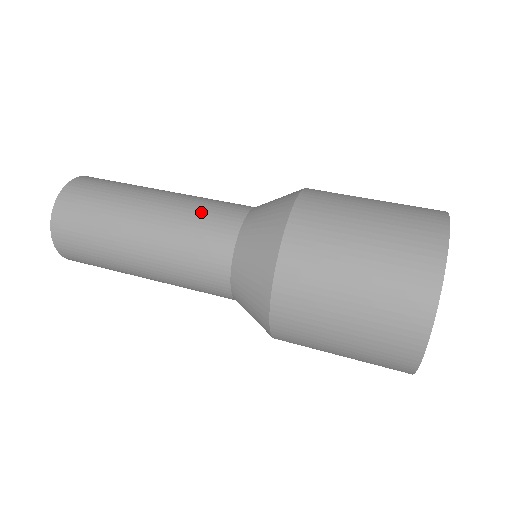
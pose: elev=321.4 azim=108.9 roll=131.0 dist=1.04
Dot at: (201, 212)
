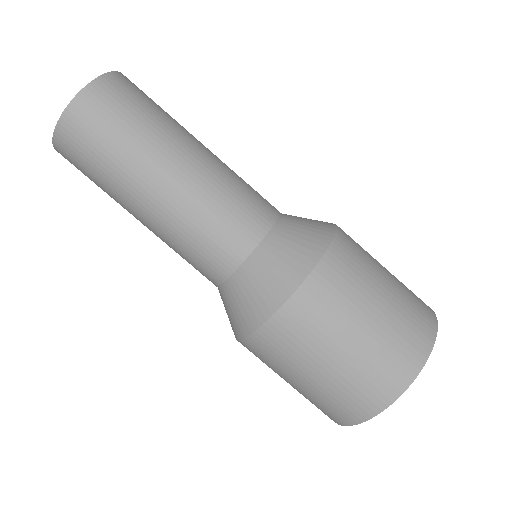
Dot at: (202, 234)
